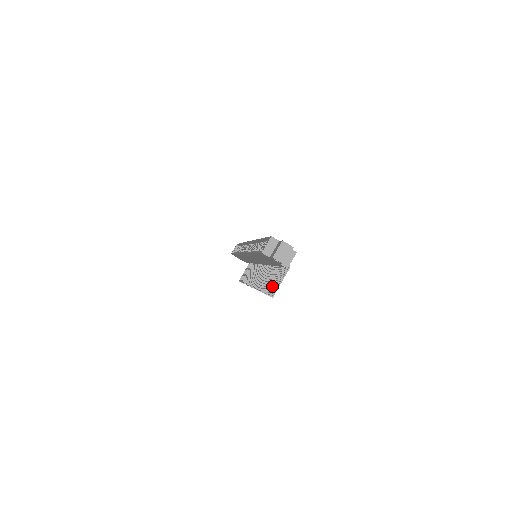
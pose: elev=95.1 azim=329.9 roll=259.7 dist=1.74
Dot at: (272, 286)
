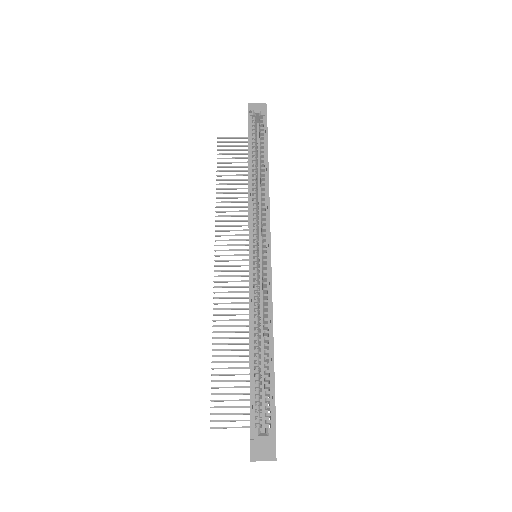
Dot at: occluded
